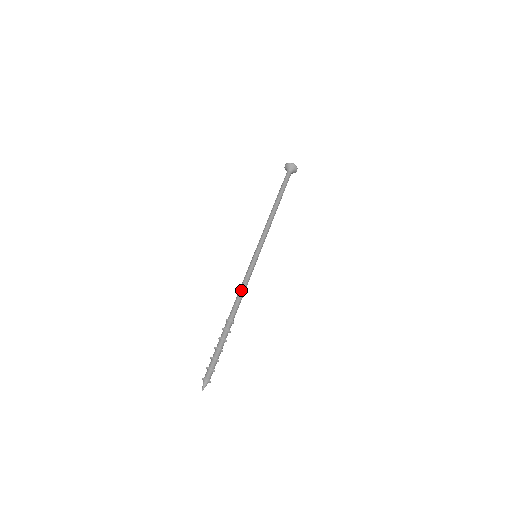
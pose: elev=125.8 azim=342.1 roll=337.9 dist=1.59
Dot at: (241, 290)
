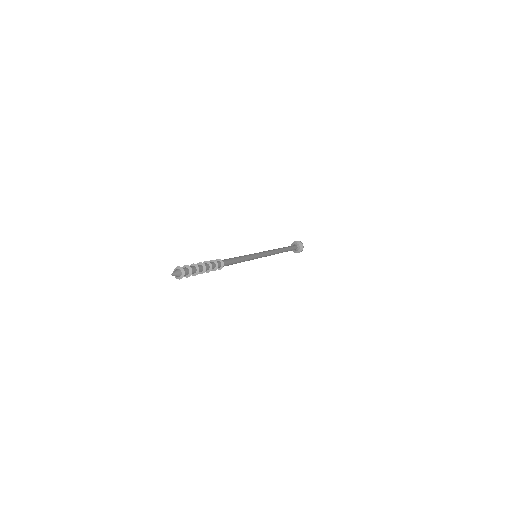
Dot at: (238, 257)
